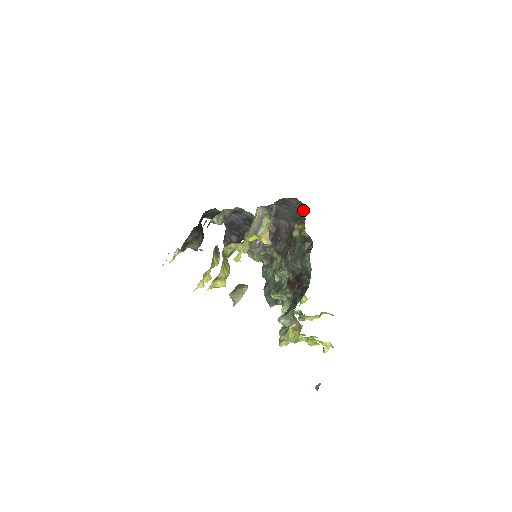
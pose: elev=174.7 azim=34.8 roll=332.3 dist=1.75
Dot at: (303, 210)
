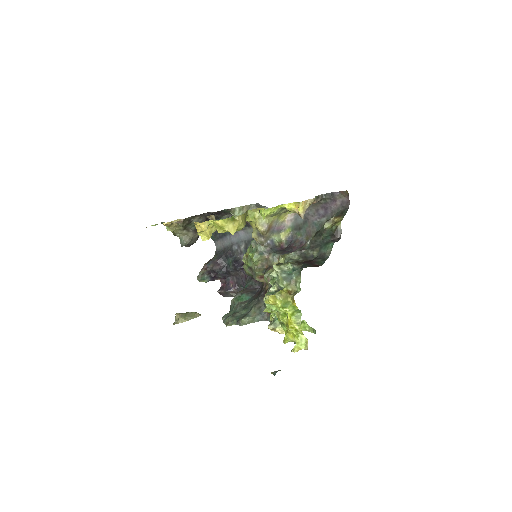
Dot at: (346, 209)
